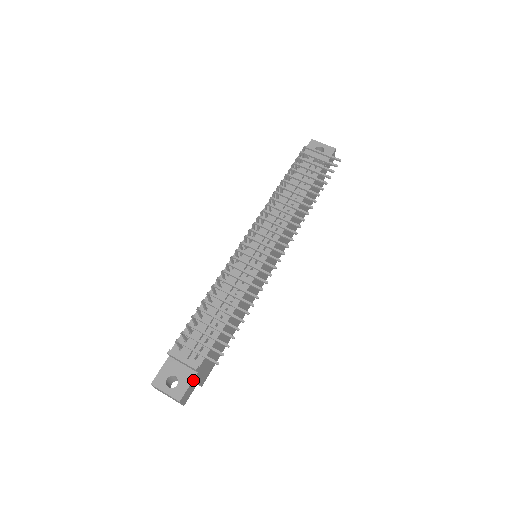
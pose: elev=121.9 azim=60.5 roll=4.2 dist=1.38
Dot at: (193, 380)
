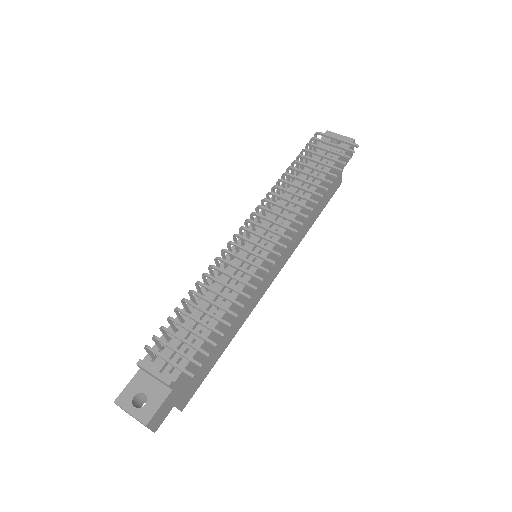
Dot at: (166, 399)
